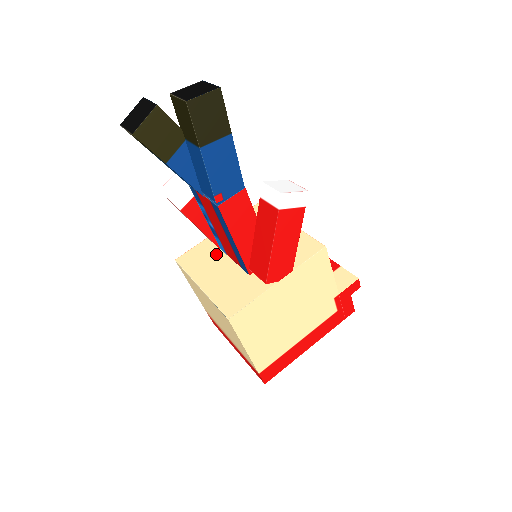
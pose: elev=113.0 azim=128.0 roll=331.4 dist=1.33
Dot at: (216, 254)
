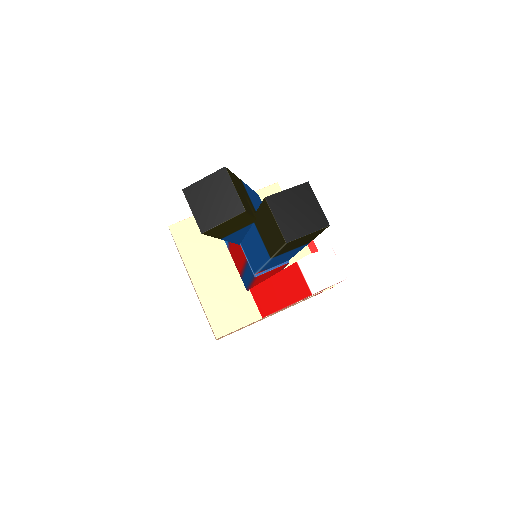
Dot at: (217, 242)
